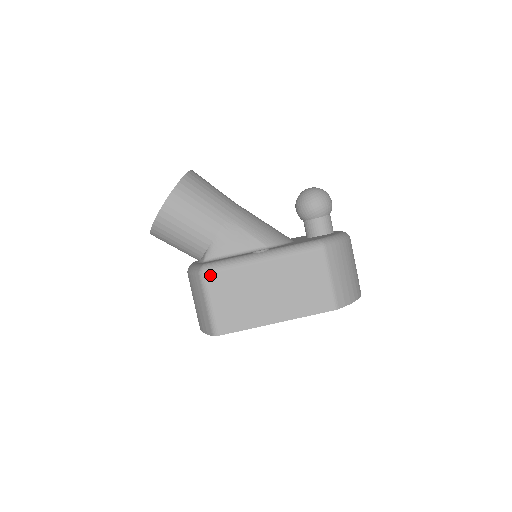
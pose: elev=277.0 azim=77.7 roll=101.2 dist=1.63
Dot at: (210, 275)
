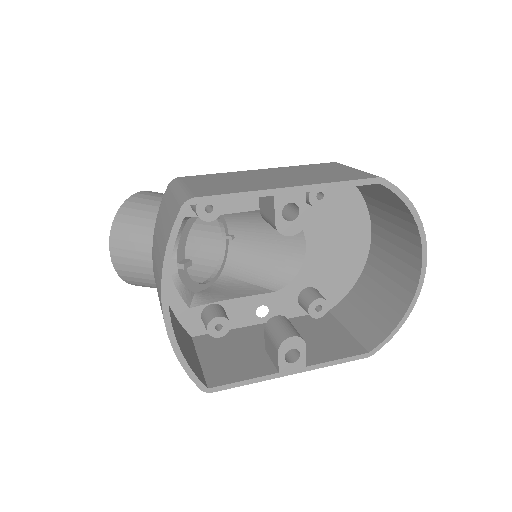
Dot at: (184, 177)
